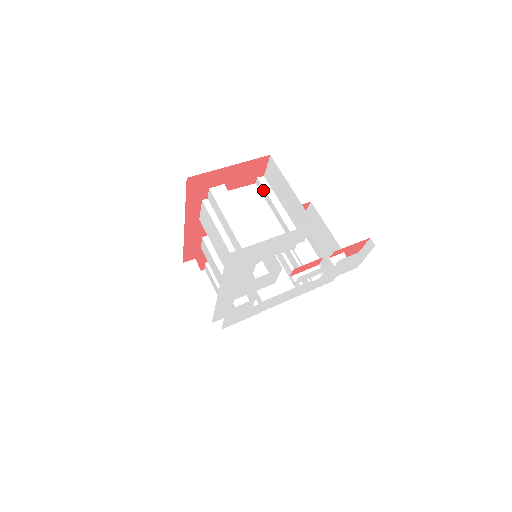
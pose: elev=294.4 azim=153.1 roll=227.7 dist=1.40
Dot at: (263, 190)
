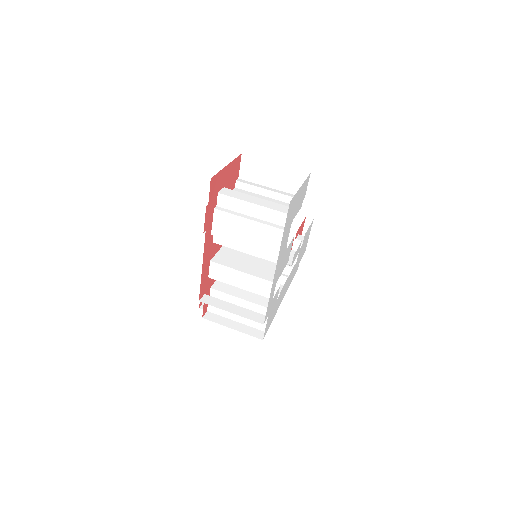
Dot at: (247, 186)
